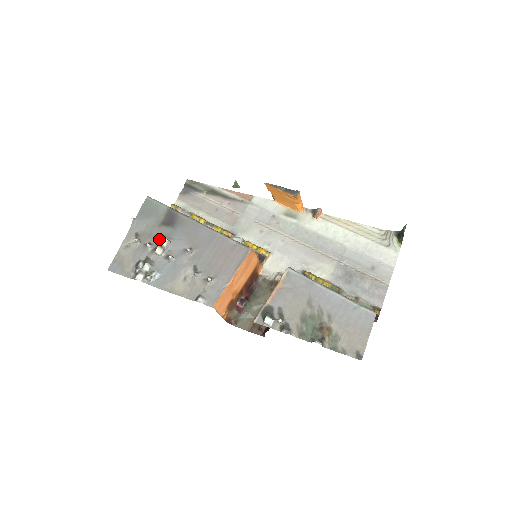
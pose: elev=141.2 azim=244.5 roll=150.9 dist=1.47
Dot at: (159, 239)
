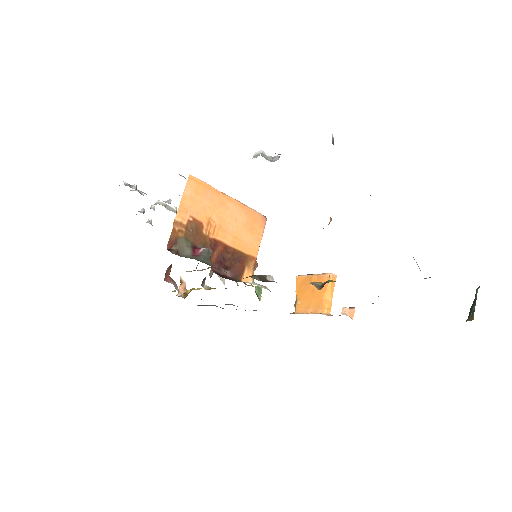
Dot at: occluded
